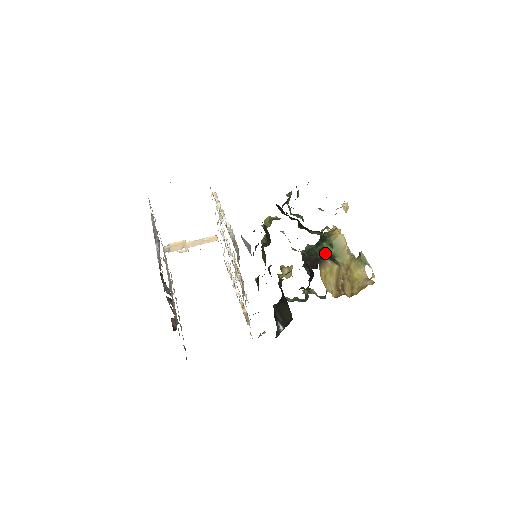
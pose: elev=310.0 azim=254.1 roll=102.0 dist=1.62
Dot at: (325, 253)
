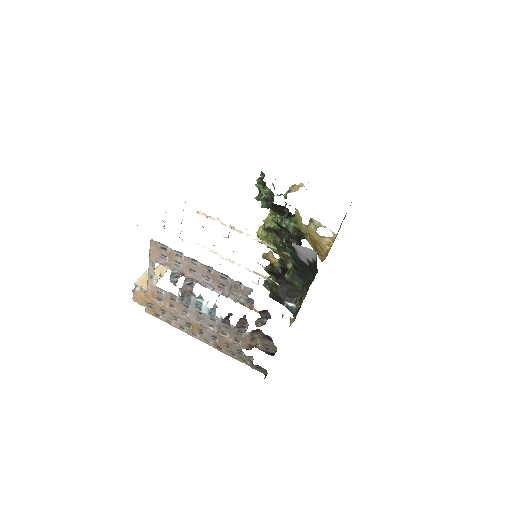
Dot at: occluded
